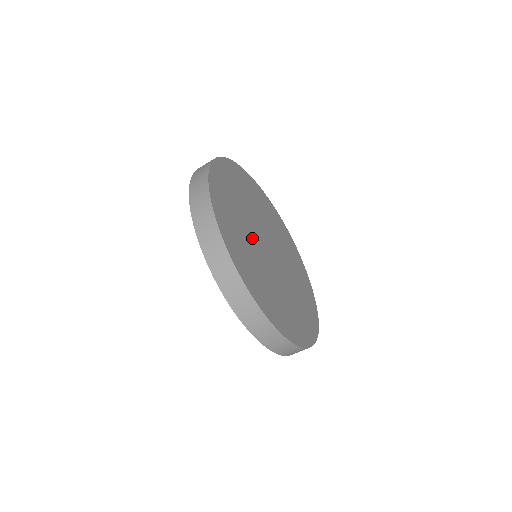
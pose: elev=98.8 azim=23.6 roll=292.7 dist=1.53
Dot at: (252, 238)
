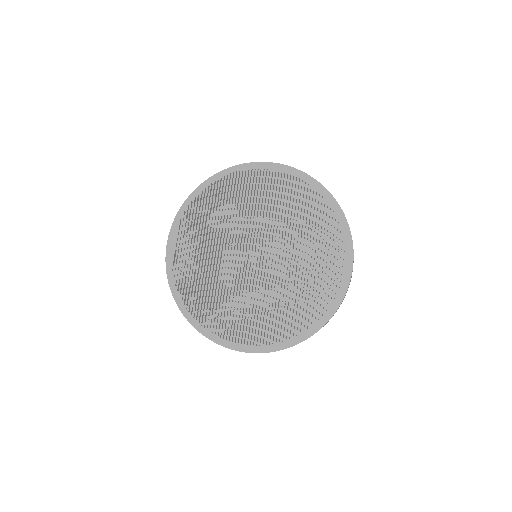
Dot at: occluded
